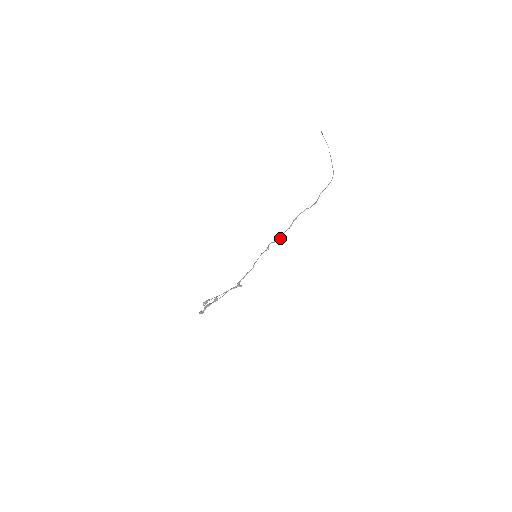
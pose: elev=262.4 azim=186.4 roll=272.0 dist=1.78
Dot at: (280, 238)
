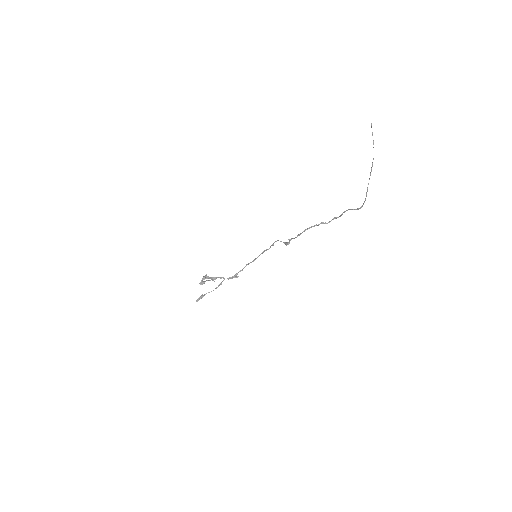
Dot at: (286, 244)
